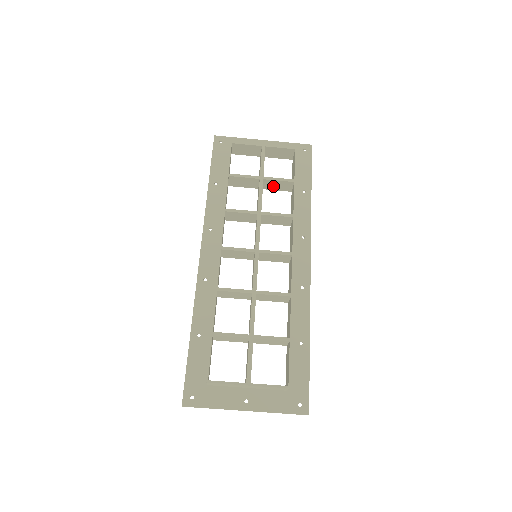
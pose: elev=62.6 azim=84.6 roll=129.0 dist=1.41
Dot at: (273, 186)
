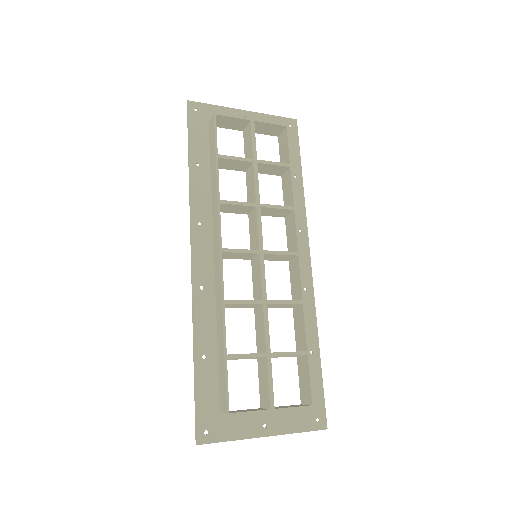
Dot at: (264, 170)
